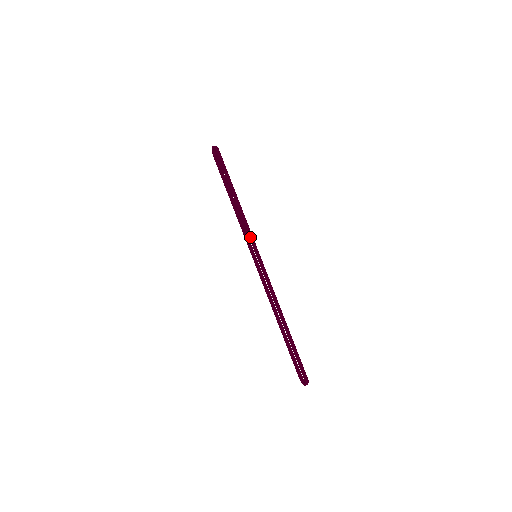
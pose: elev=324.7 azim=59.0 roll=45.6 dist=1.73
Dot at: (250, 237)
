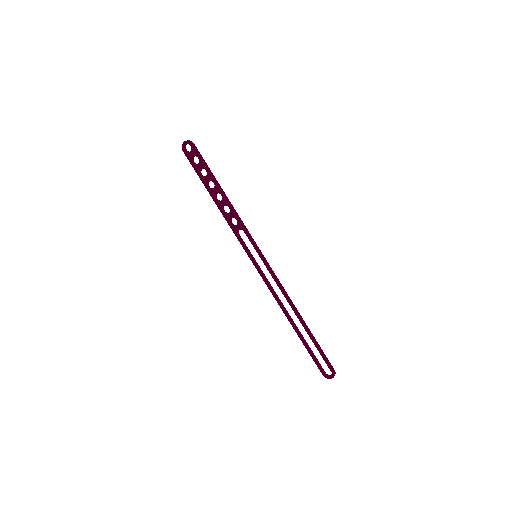
Dot at: (249, 236)
